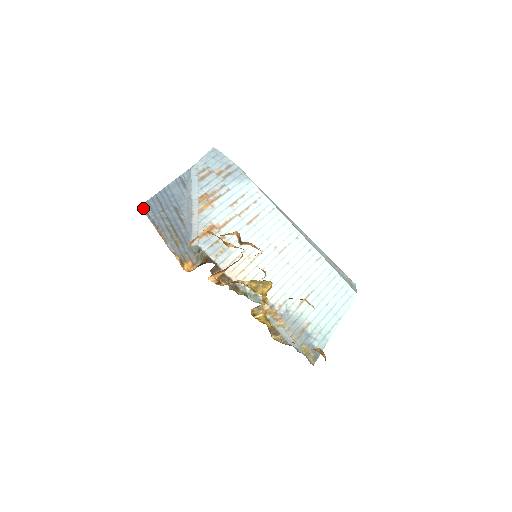
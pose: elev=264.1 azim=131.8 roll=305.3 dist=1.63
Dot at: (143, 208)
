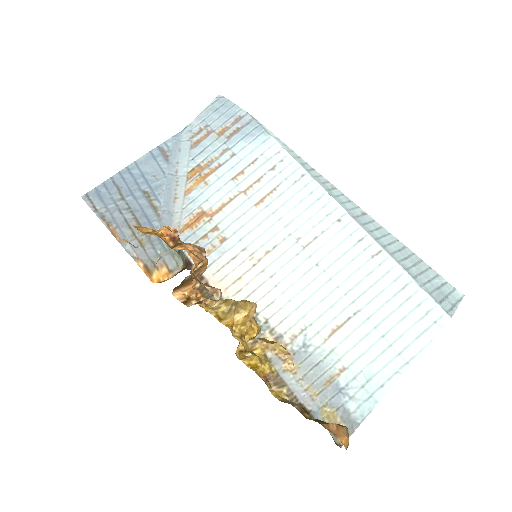
Dot at: (86, 199)
